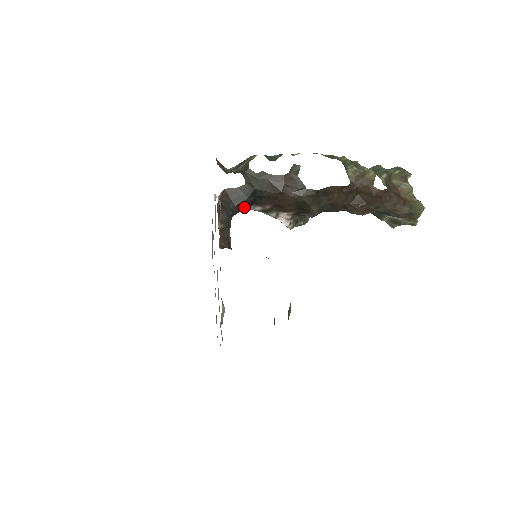
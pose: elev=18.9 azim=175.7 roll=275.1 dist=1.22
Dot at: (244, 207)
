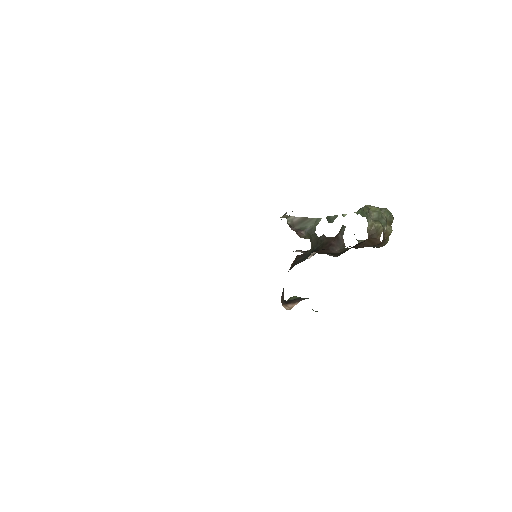
Dot at: occluded
